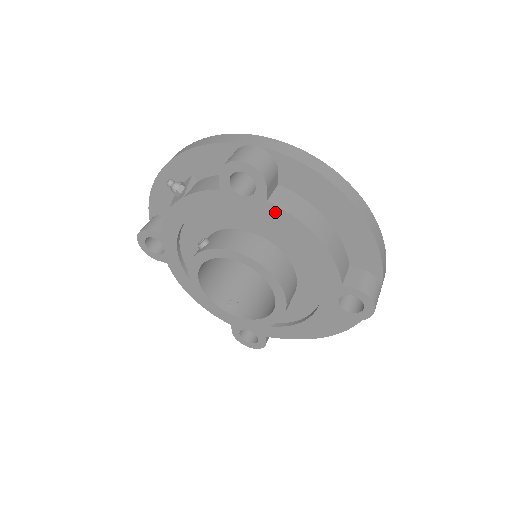
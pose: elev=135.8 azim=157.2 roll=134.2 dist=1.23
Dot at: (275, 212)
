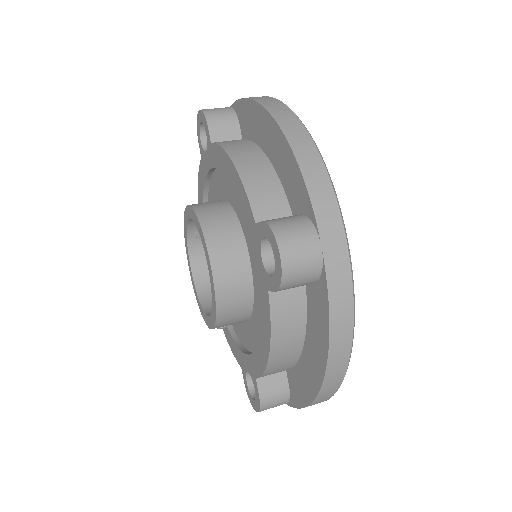
Dot at: (215, 152)
